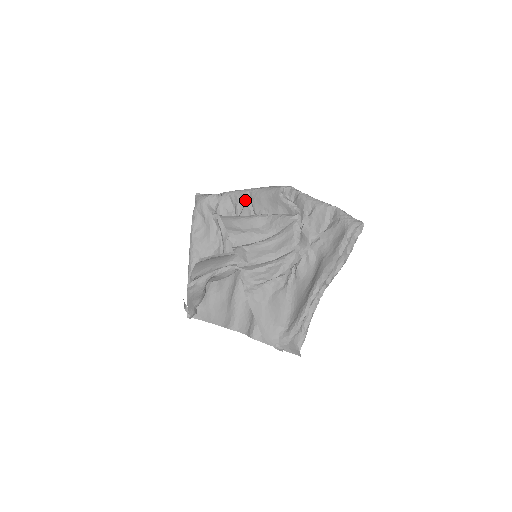
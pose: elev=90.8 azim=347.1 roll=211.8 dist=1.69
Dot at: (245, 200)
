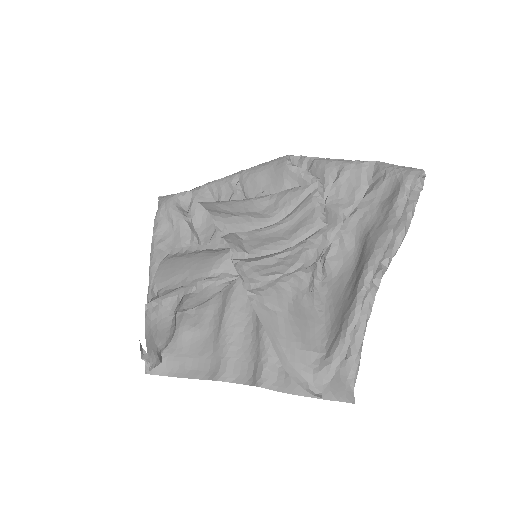
Dot at: (232, 186)
